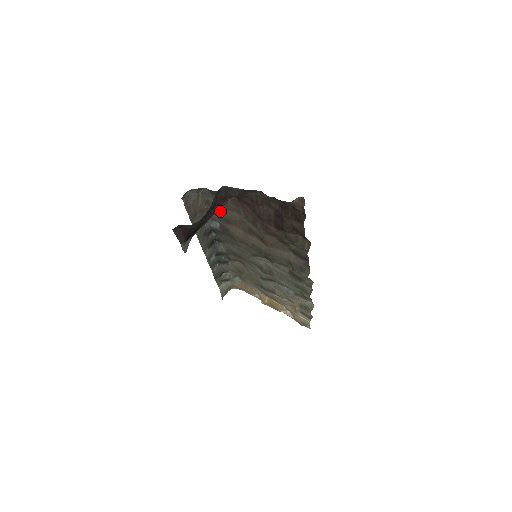
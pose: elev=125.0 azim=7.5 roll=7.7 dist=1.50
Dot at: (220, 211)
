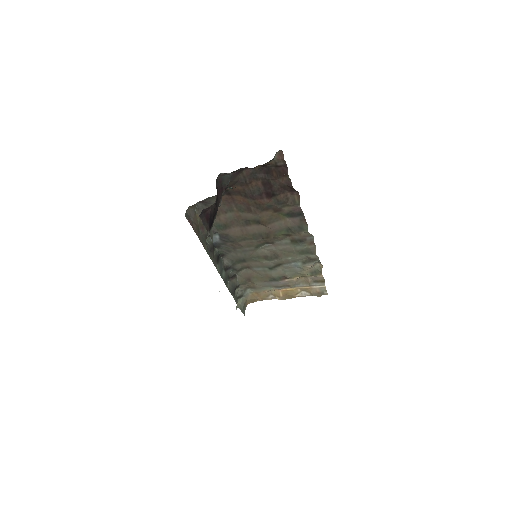
Dot at: (216, 220)
